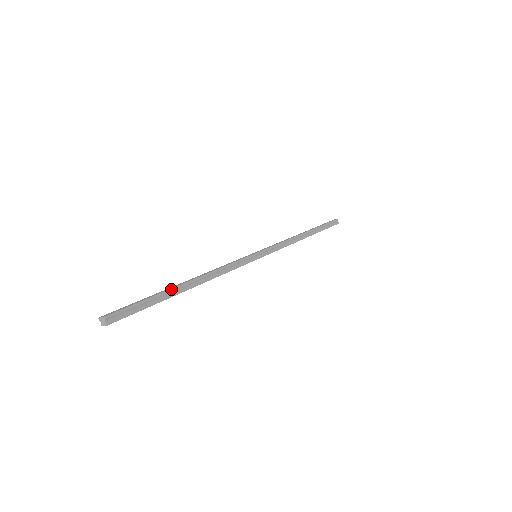
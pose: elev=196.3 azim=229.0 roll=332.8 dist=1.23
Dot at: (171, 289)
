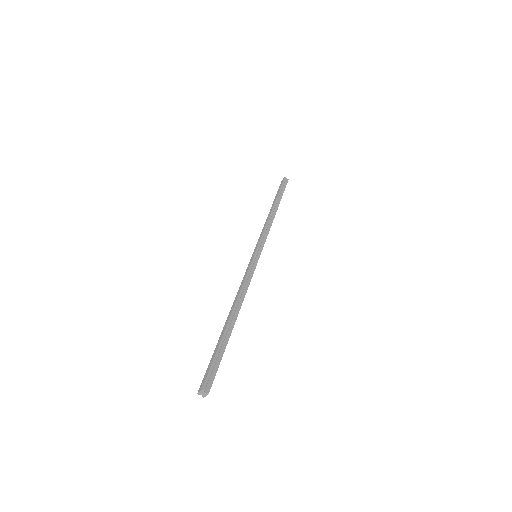
Dot at: (225, 331)
